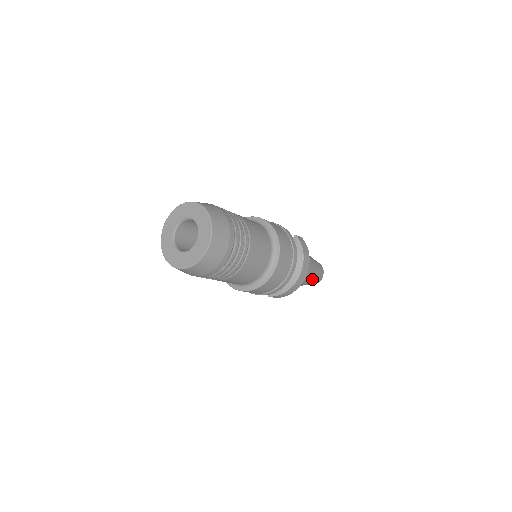
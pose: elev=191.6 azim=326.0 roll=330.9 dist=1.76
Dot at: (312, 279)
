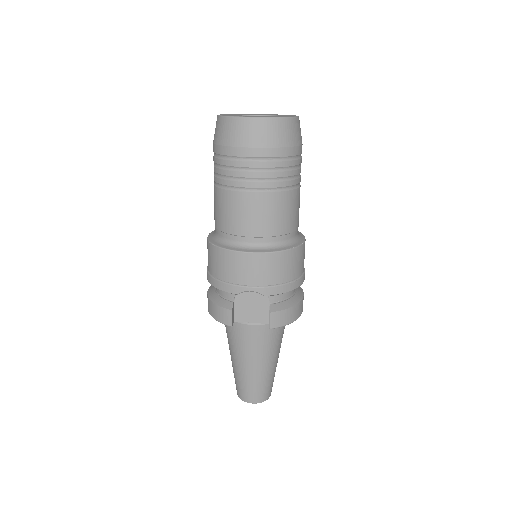
Dot at: (275, 368)
